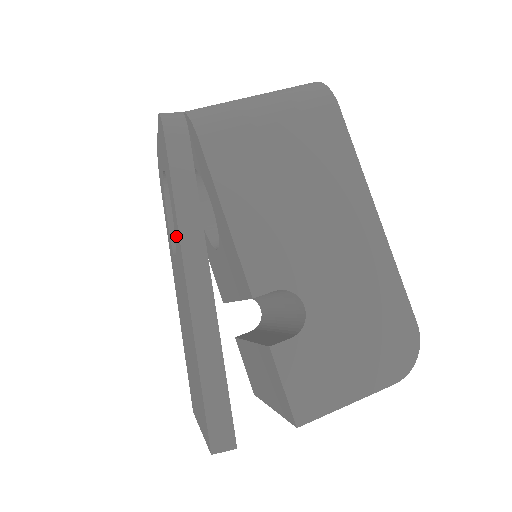
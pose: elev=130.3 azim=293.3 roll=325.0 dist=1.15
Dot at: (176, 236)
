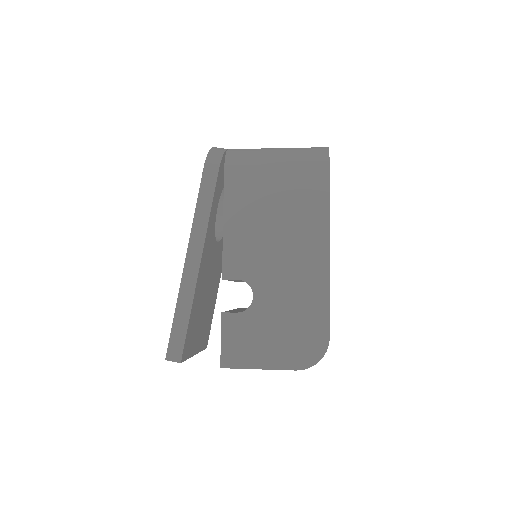
Dot at: occluded
